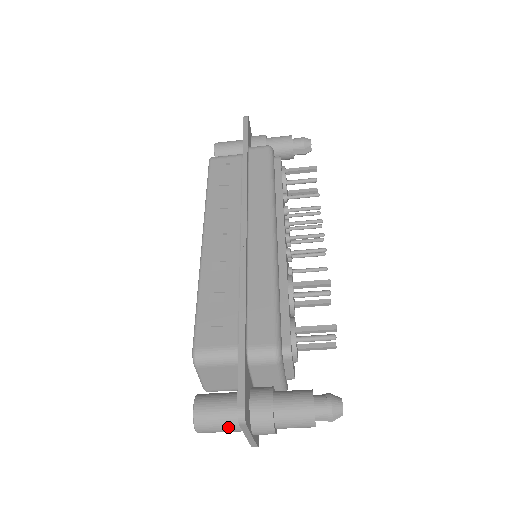
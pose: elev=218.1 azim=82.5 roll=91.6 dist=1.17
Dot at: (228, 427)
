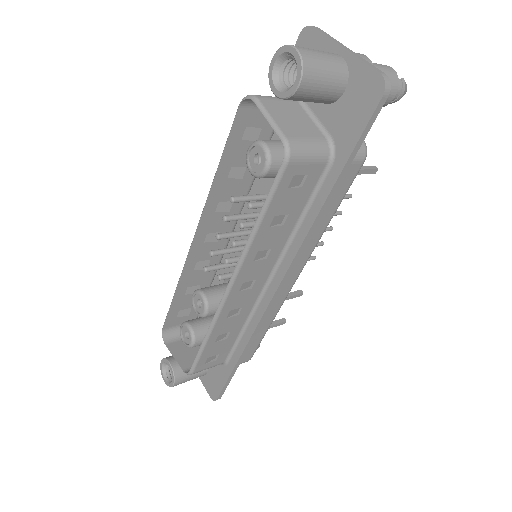
Dot at: occluded
